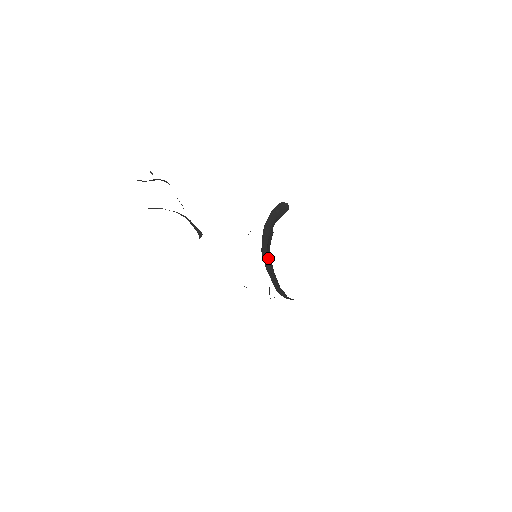
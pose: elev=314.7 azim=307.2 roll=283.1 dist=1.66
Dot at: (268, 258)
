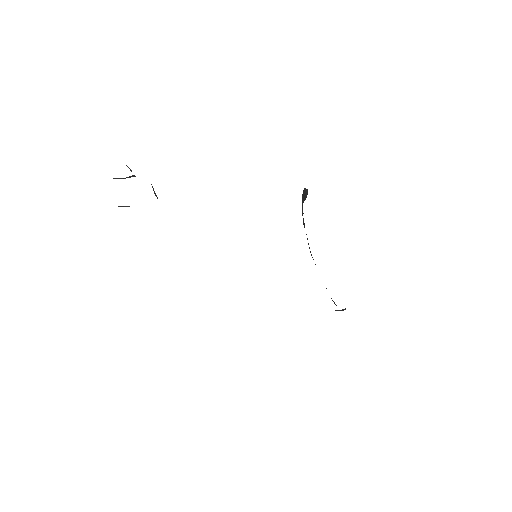
Dot at: (312, 257)
